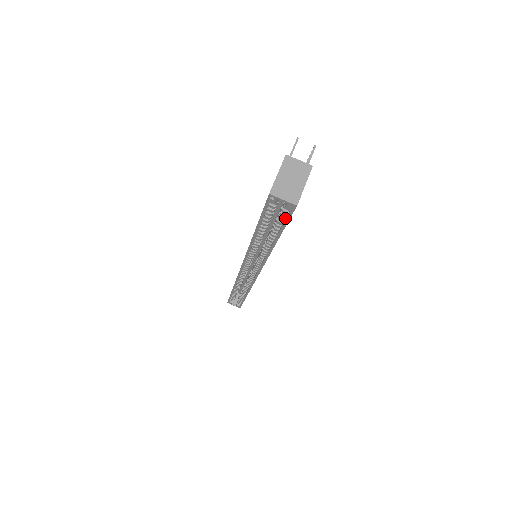
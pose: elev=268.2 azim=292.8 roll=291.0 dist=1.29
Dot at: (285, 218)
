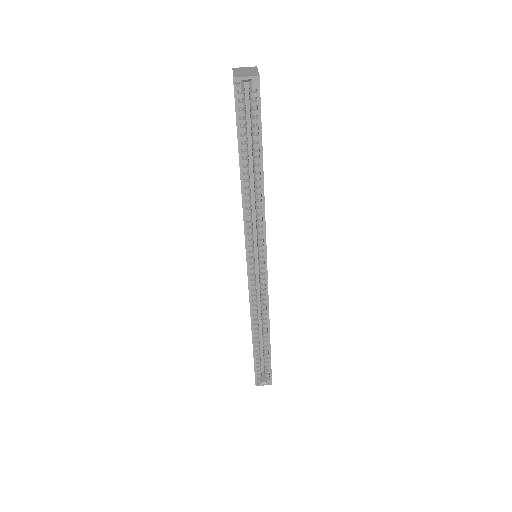
Dot at: (257, 115)
